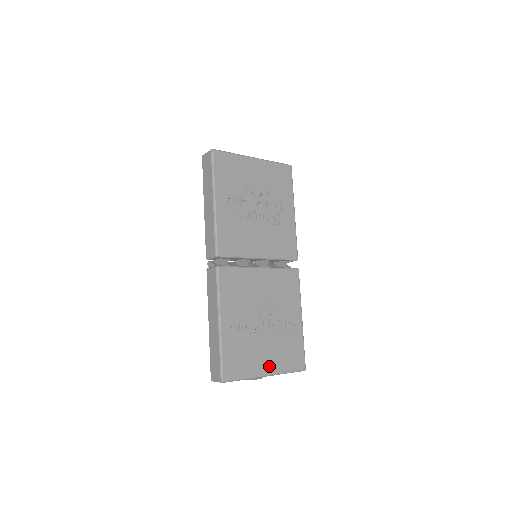
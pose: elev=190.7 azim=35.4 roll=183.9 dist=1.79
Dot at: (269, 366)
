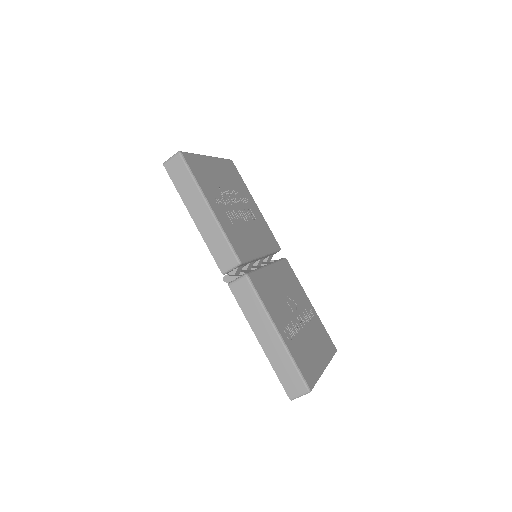
Dot at: (322, 359)
